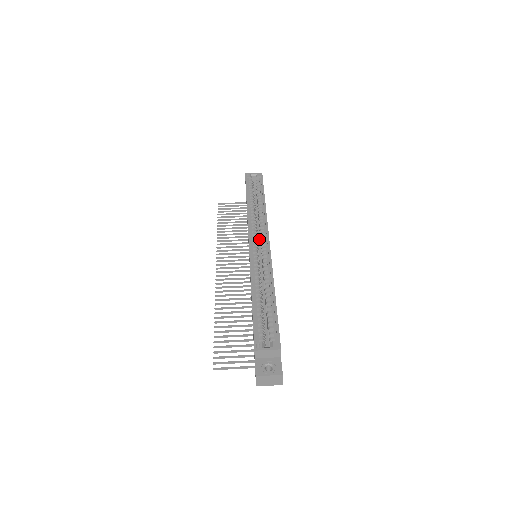
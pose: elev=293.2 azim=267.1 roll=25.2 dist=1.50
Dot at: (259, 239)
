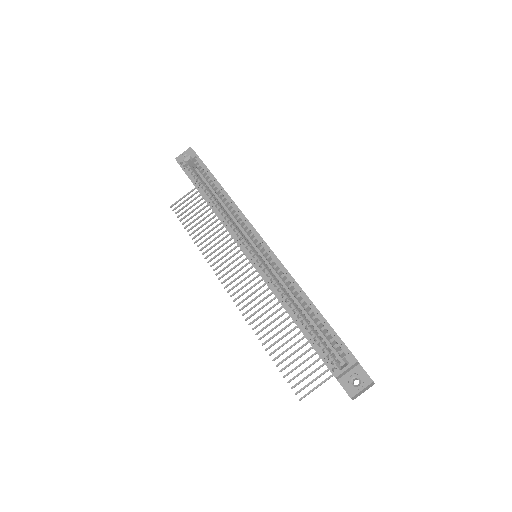
Dot at: (245, 233)
